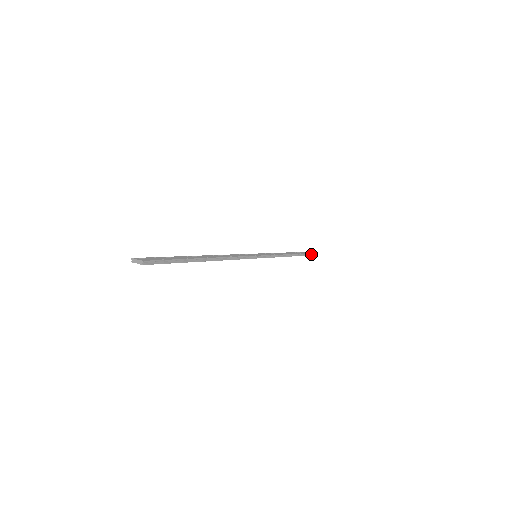
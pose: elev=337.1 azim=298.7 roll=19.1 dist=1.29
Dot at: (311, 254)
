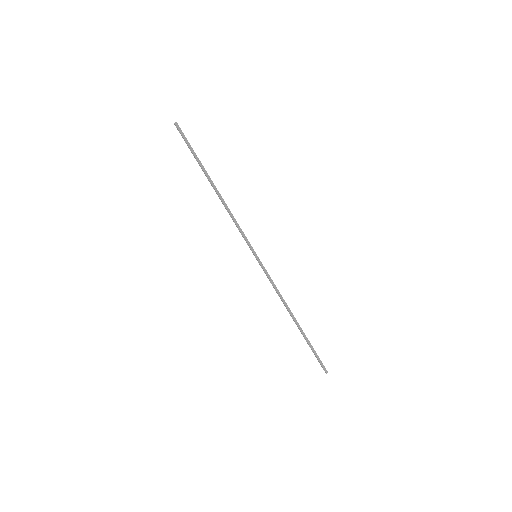
Dot at: (318, 358)
